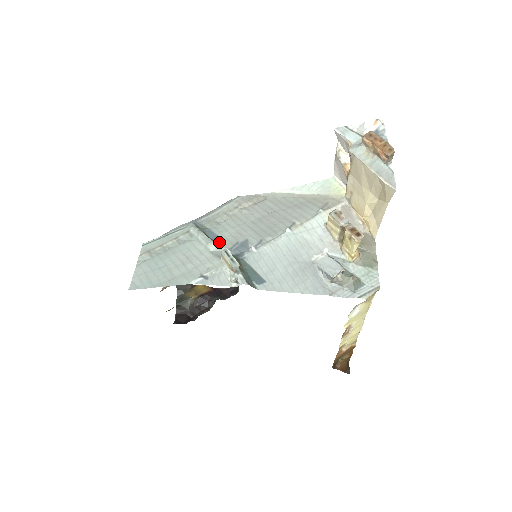
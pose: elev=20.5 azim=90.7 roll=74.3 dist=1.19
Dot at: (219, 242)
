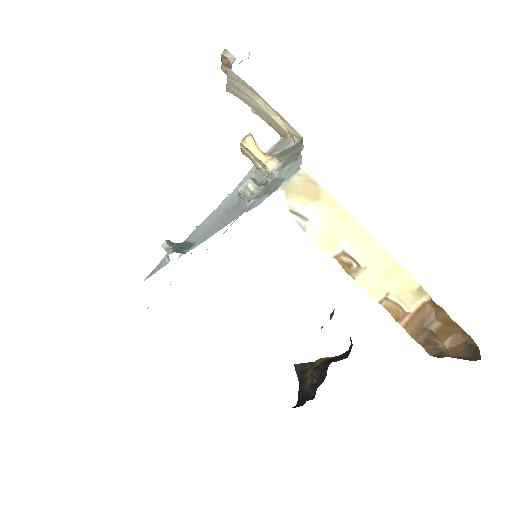
Dot at: occluded
